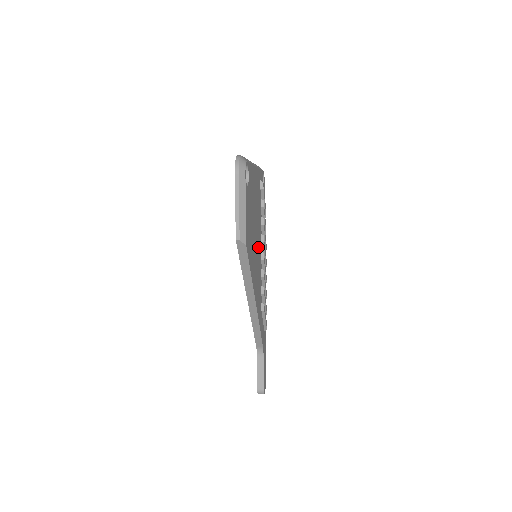
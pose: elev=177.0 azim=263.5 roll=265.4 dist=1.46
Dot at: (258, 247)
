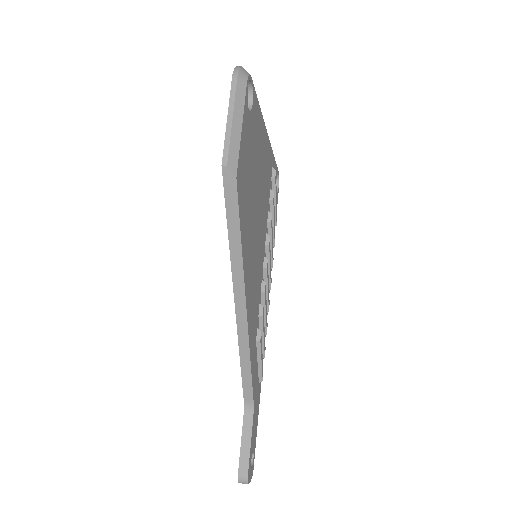
Dot at: (260, 240)
